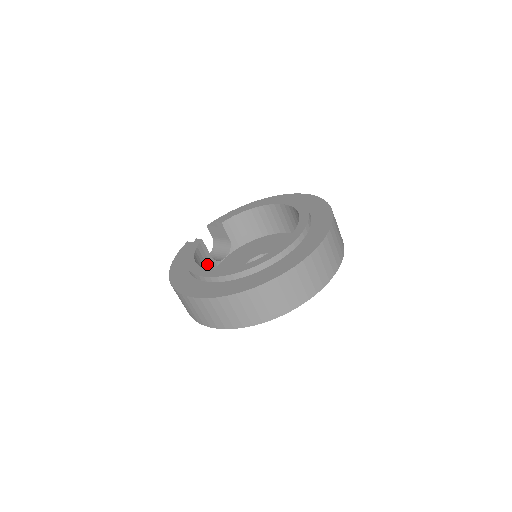
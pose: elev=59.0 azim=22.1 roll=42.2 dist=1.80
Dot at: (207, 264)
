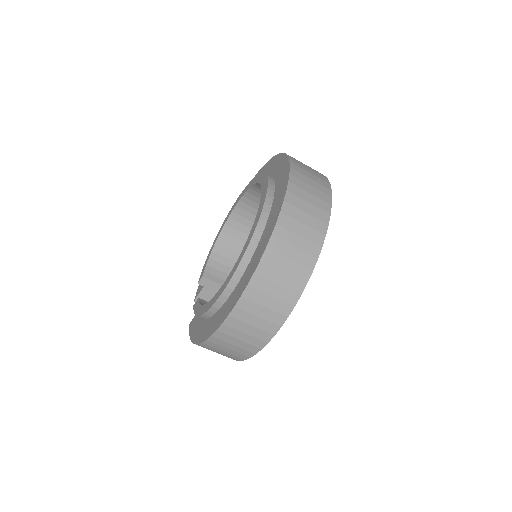
Dot at: occluded
